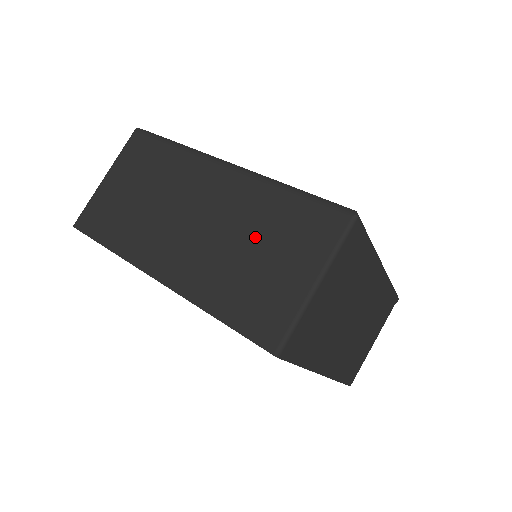
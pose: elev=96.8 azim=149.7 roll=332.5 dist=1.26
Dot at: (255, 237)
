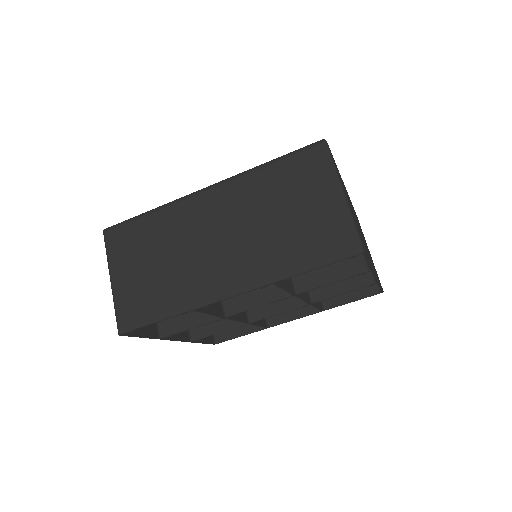
Dot at: (275, 207)
